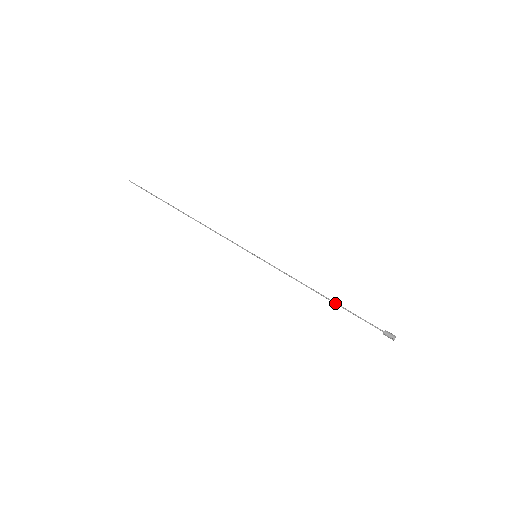
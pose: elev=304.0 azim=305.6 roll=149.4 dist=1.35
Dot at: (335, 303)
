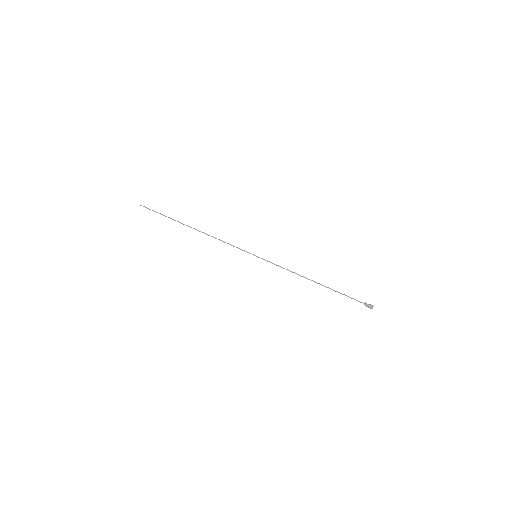
Dot at: occluded
